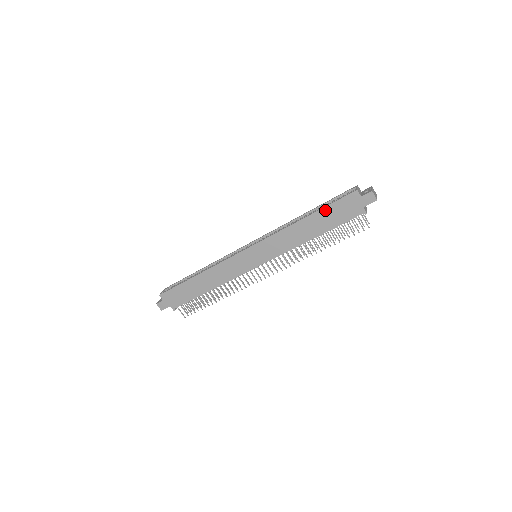
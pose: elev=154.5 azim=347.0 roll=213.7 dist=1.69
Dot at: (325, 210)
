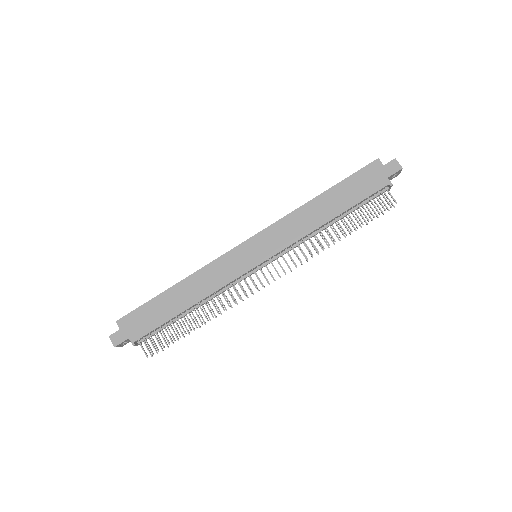
Dot at: (343, 184)
